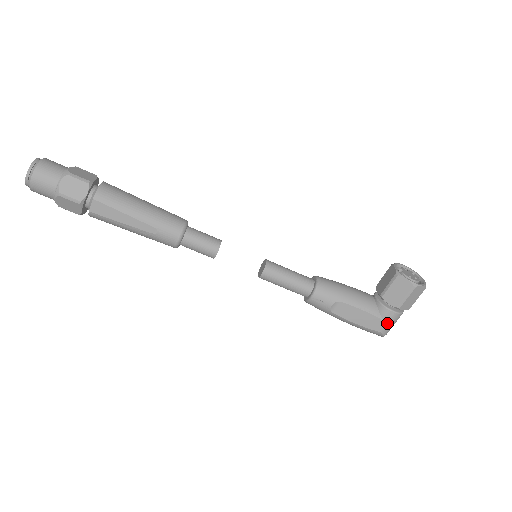
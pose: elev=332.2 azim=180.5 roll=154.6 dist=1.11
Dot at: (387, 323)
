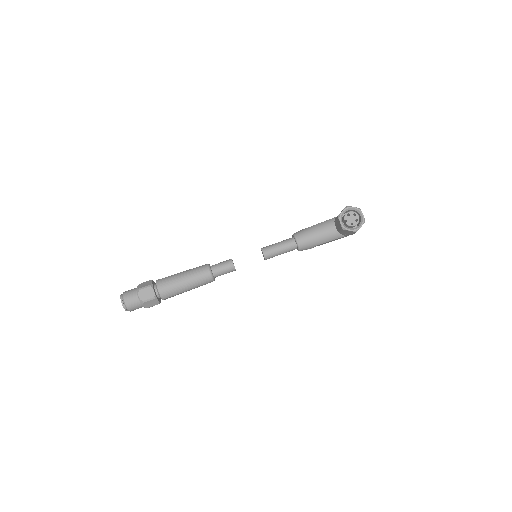
Dot at: occluded
